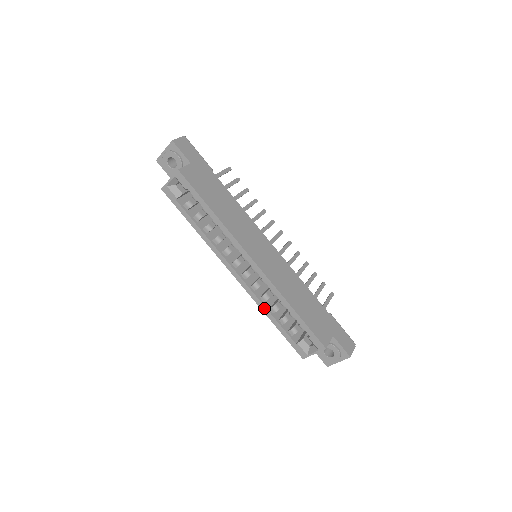
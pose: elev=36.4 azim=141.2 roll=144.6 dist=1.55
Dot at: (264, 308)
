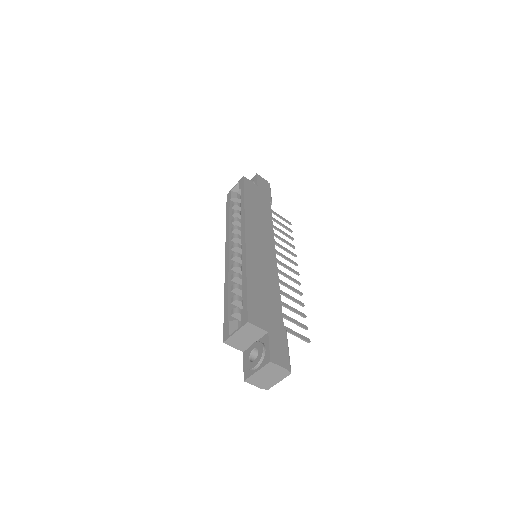
Dot at: (227, 283)
